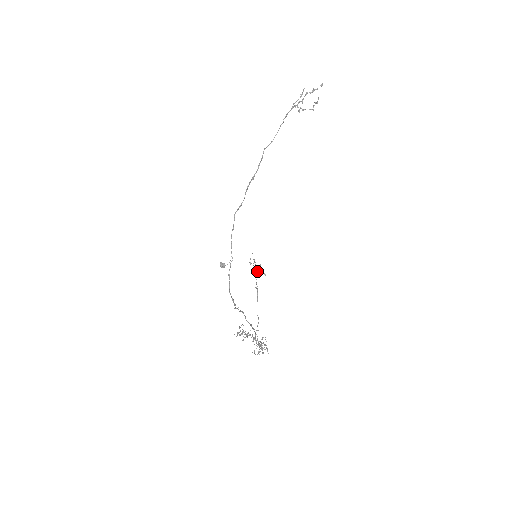
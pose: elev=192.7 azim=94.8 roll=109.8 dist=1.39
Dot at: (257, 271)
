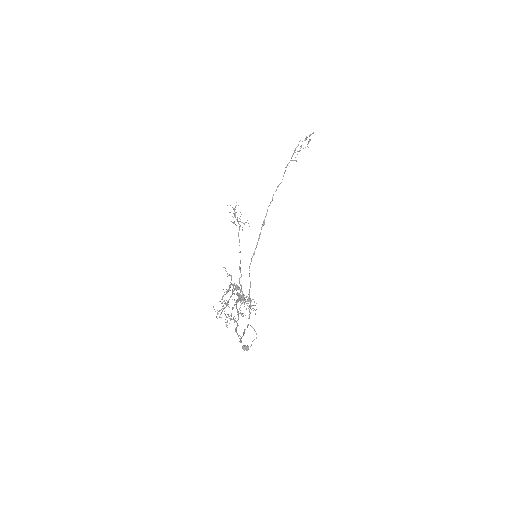
Dot at: (237, 221)
